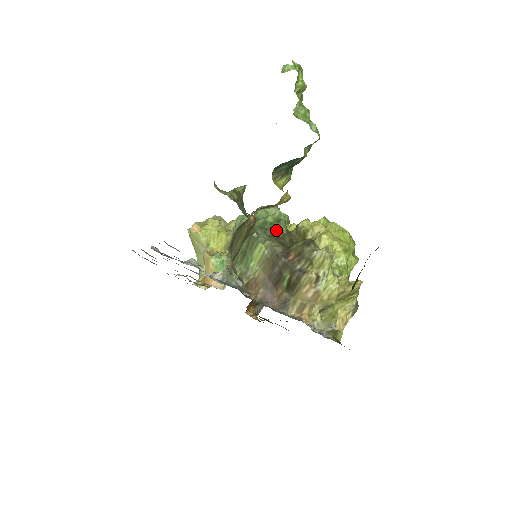
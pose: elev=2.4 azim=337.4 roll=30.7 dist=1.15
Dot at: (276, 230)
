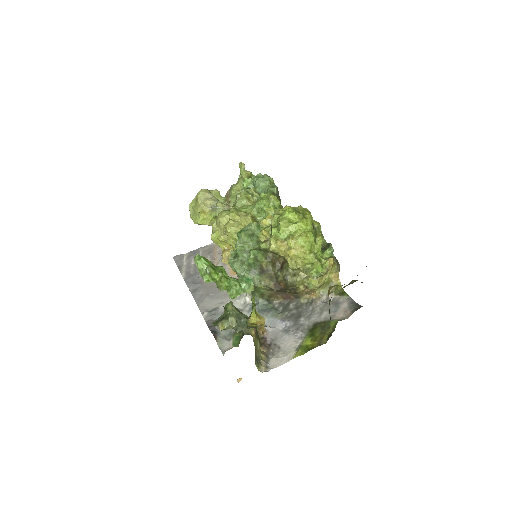
Dot at: (260, 266)
